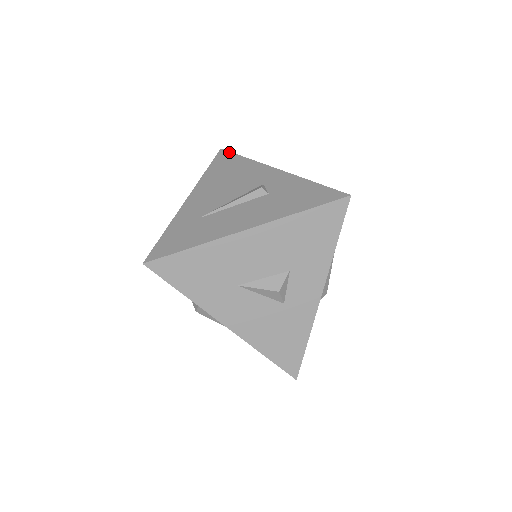
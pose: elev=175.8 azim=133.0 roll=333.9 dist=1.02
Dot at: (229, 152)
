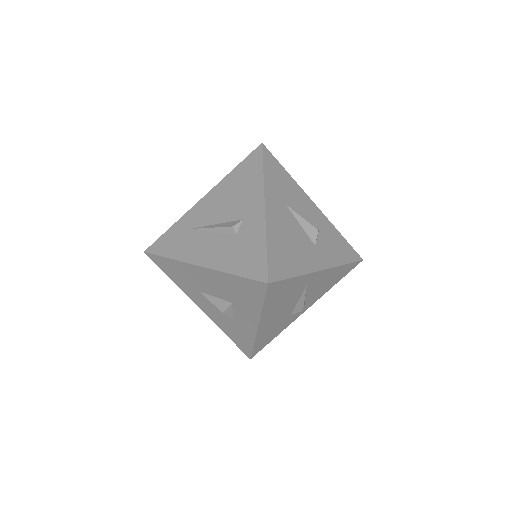
Dot at: (261, 153)
